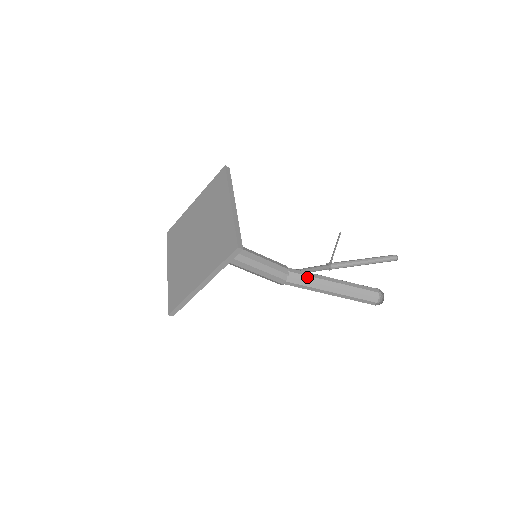
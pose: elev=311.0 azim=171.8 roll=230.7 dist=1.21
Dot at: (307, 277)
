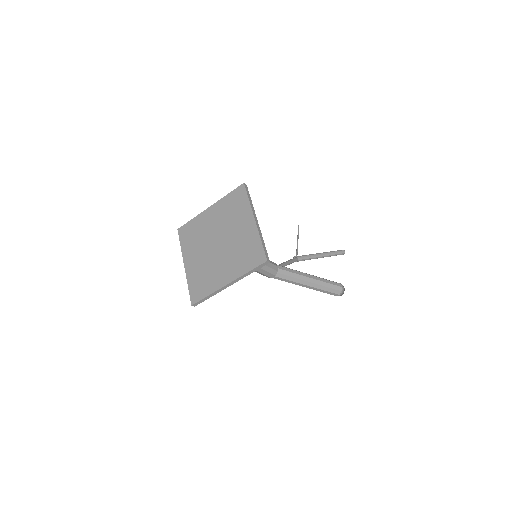
Dot at: (291, 273)
